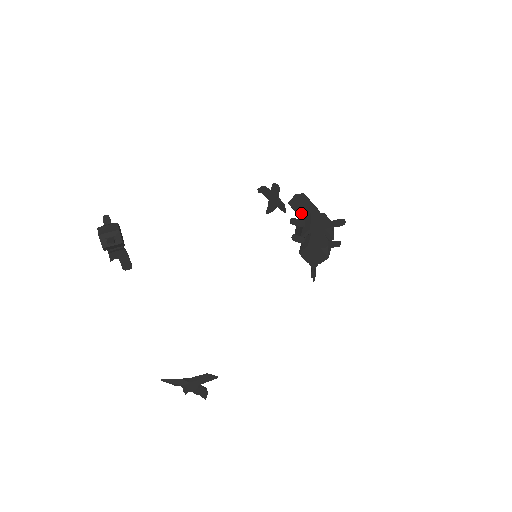
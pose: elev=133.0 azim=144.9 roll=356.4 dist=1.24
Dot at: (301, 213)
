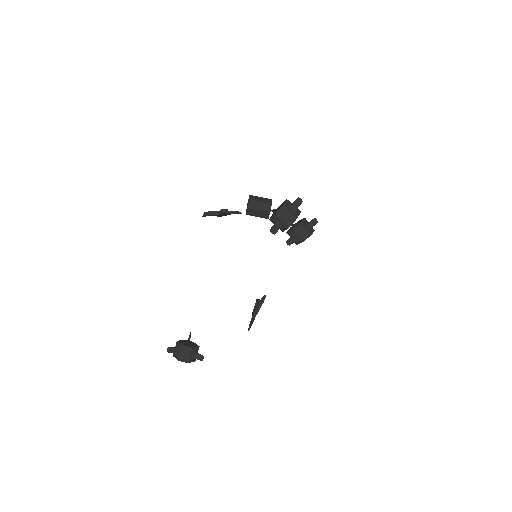
Dot at: (266, 217)
